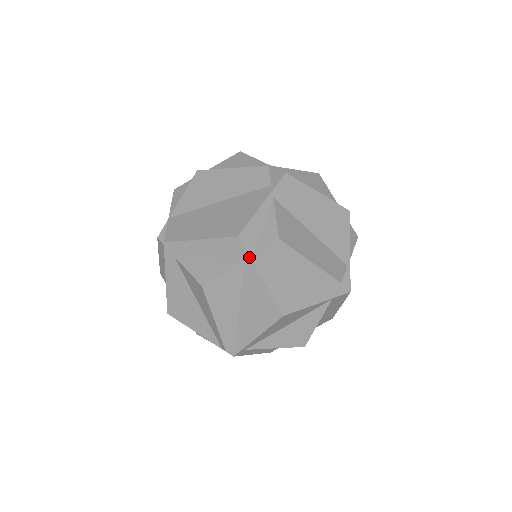
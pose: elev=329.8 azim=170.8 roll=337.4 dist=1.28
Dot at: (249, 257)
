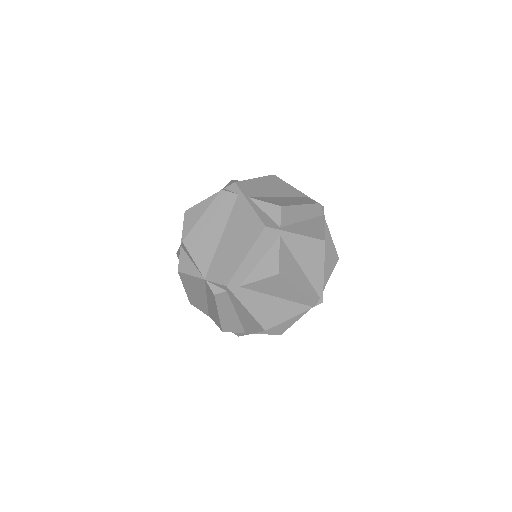
Dot at: (281, 231)
